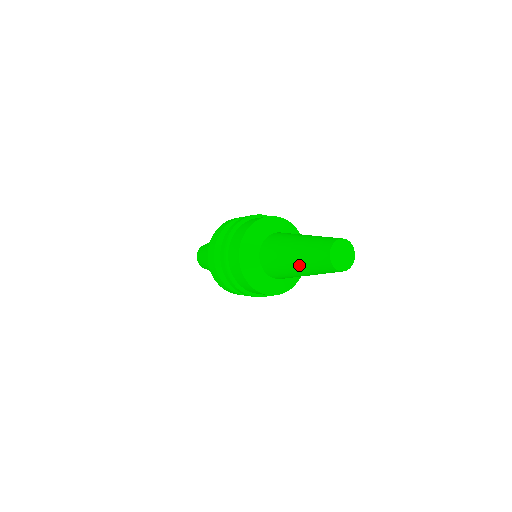
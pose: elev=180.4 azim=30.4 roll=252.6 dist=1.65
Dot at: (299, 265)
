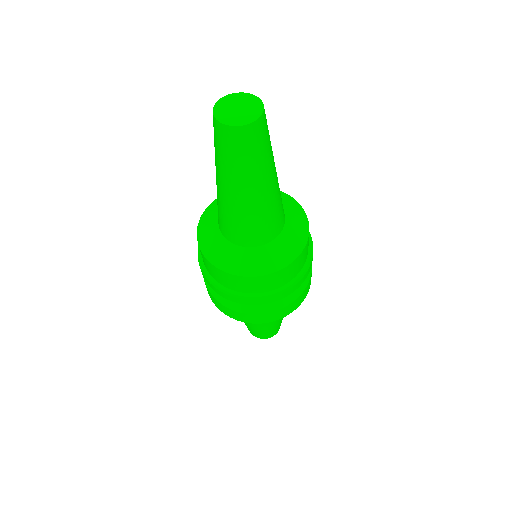
Dot at: occluded
